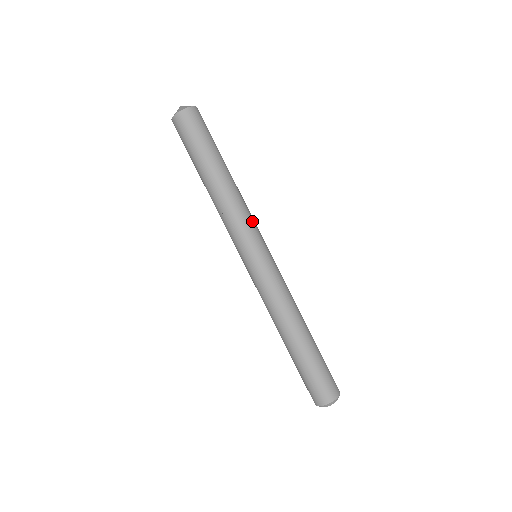
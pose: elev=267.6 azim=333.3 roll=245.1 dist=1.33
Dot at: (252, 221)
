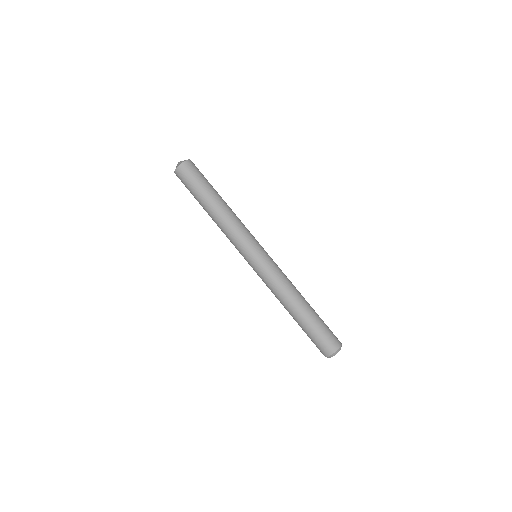
Dot at: (246, 232)
